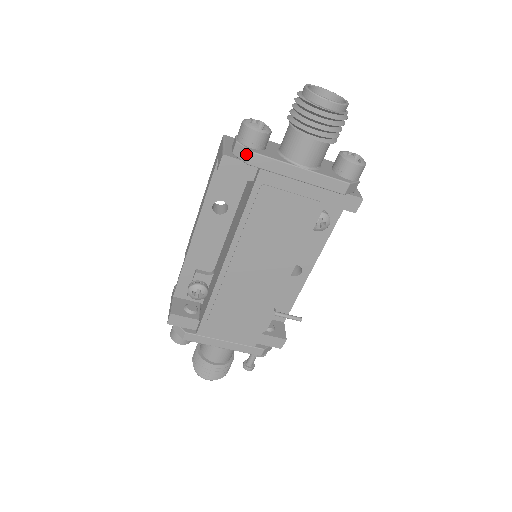
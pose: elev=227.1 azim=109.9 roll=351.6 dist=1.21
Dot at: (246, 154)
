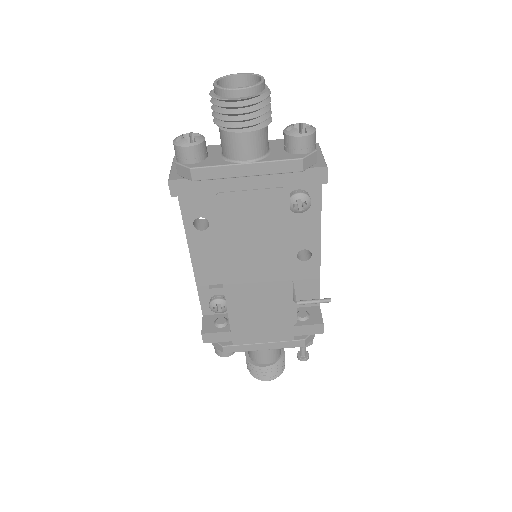
Dot at: (187, 172)
